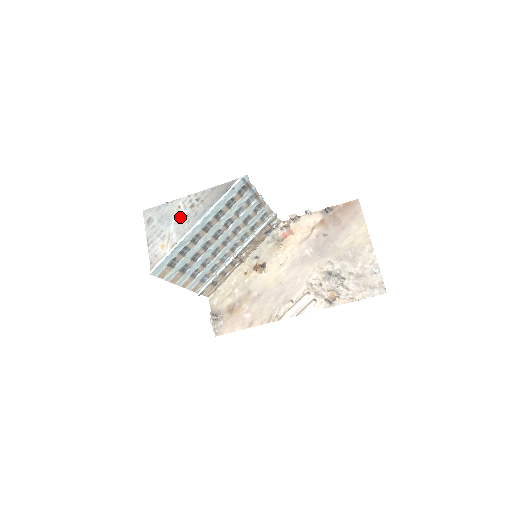
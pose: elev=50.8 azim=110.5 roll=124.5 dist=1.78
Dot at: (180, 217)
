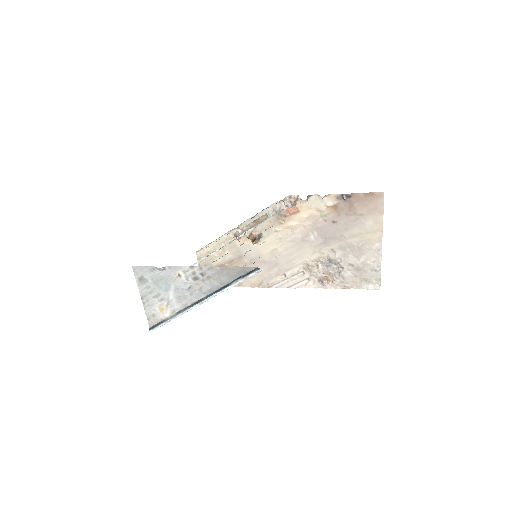
Dot at: (181, 287)
